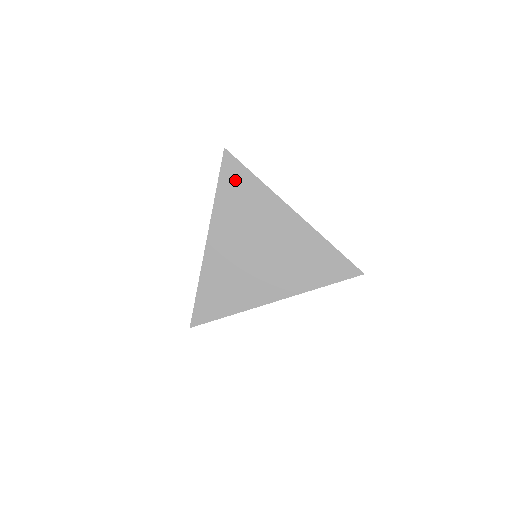
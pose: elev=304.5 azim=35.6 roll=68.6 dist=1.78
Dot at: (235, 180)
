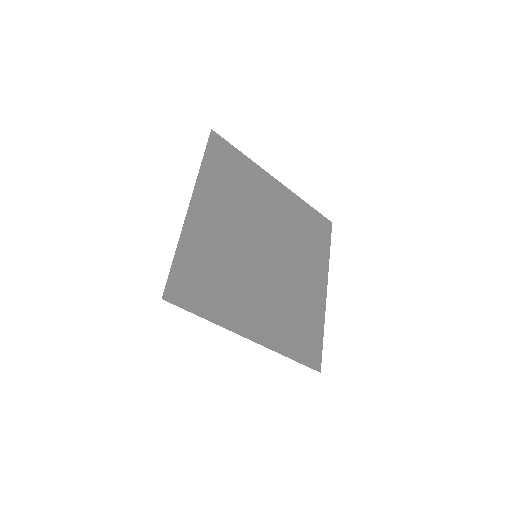
Dot at: (221, 164)
